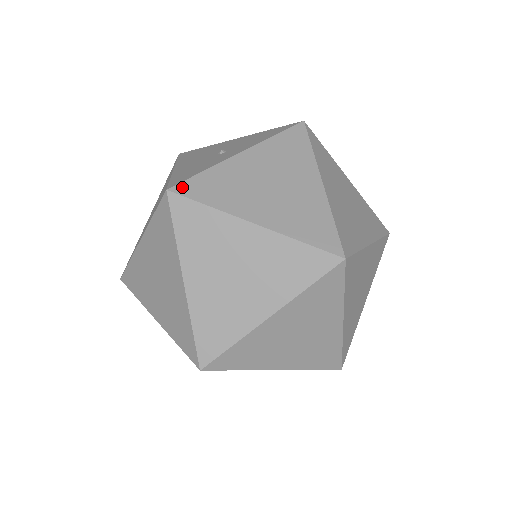
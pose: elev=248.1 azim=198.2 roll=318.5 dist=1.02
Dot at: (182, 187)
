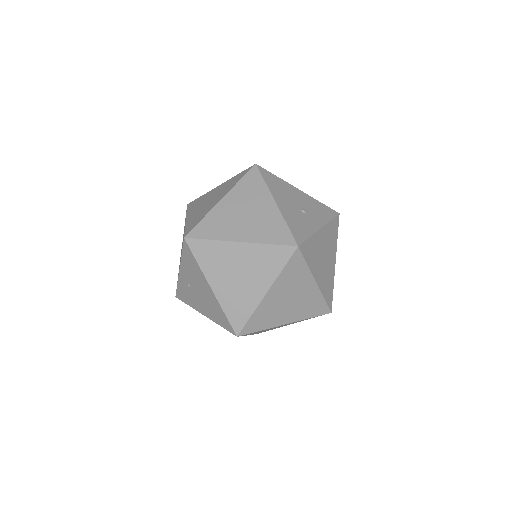
Dot at: (303, 247)
